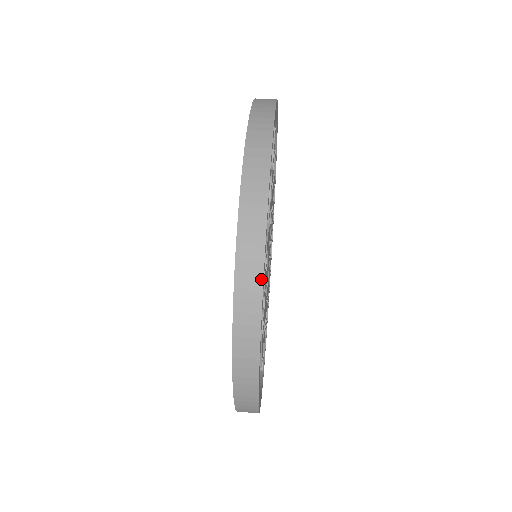
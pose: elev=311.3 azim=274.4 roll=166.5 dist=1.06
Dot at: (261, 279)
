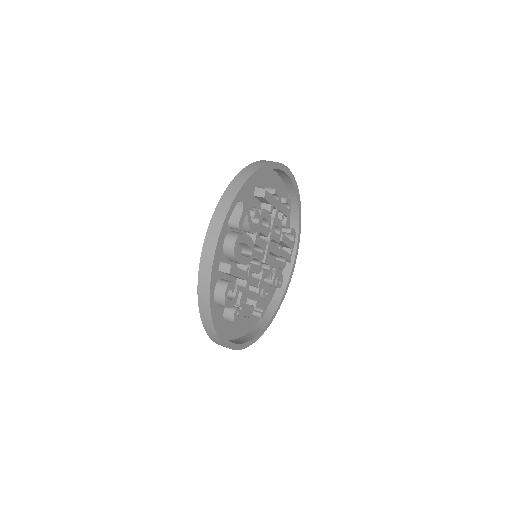
Dot at: (211, 317)
